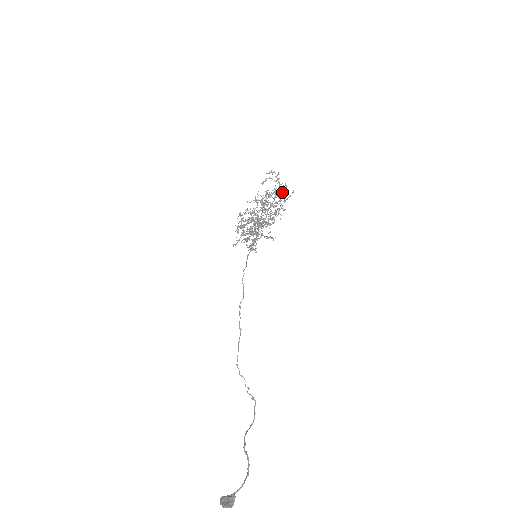
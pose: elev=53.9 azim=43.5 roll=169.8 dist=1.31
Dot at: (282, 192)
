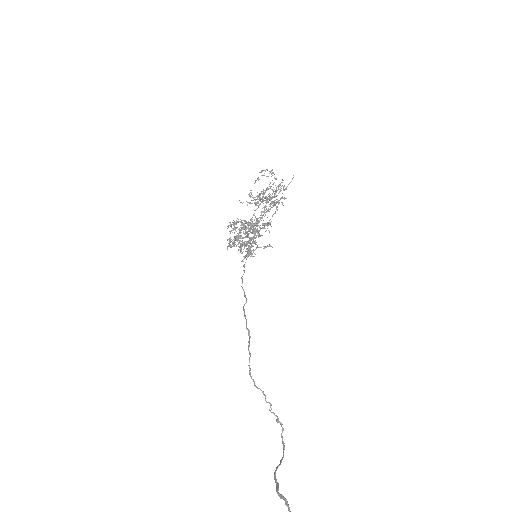
Dot at: (279, 184)
